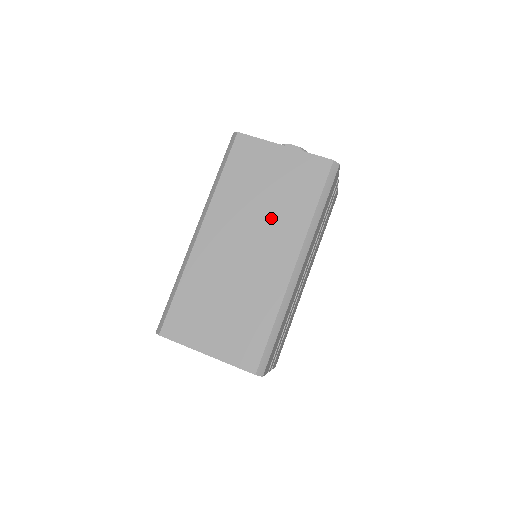
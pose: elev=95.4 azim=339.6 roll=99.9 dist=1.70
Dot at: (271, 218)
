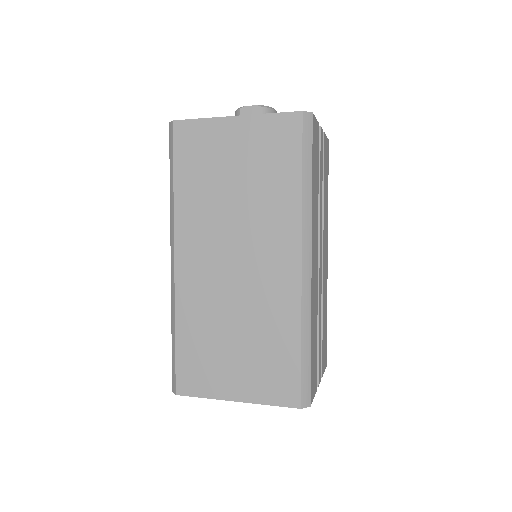
Dot at: (251, 214)
